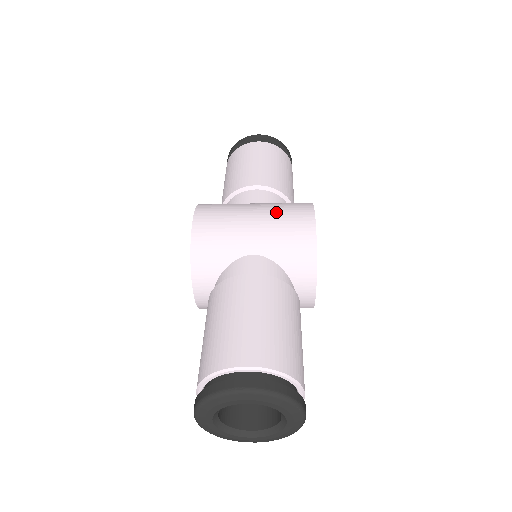
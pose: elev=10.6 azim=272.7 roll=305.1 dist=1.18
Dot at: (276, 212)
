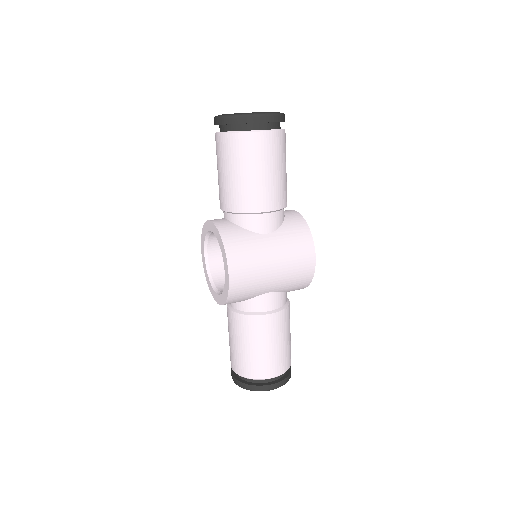
Dot at: (290, 261)
